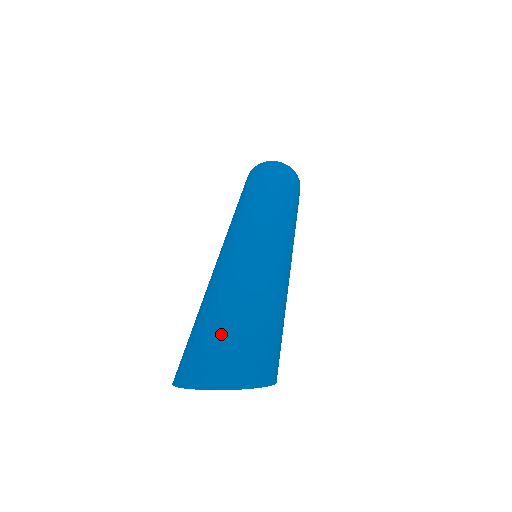
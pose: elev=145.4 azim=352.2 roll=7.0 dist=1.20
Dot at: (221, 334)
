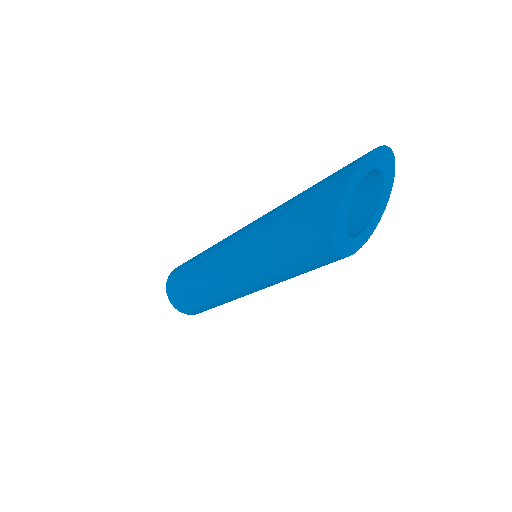
Dot at: occluded
